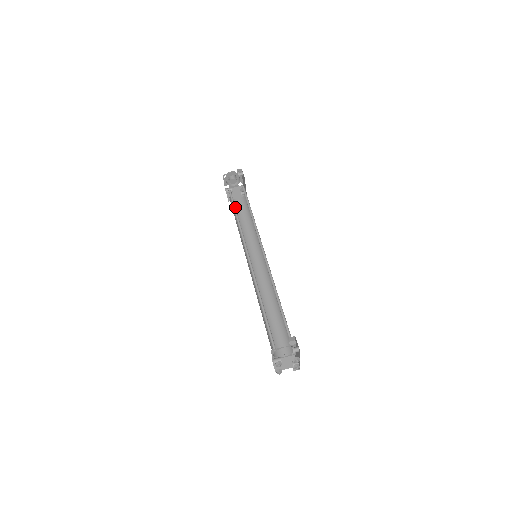
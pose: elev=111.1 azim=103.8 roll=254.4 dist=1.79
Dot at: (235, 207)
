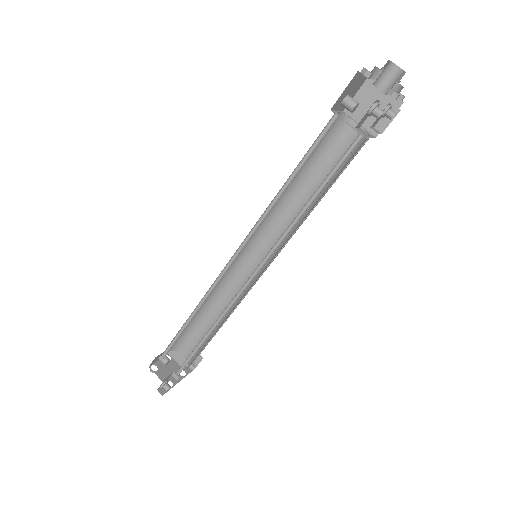
Dot at: occluded
